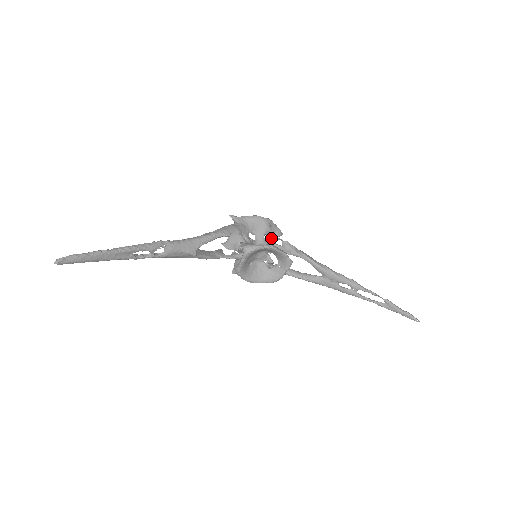
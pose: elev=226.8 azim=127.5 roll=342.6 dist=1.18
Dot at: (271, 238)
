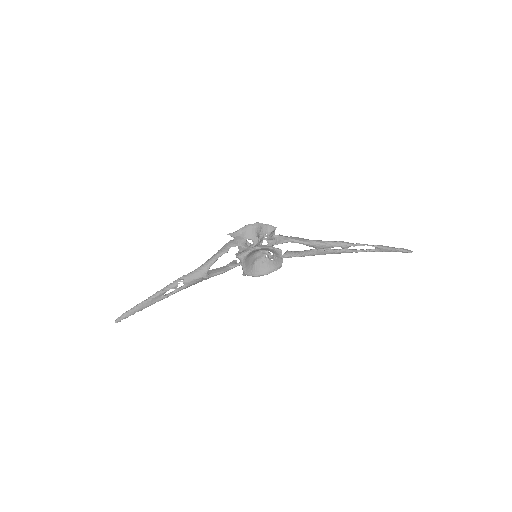
Dot at: (260, 239)
